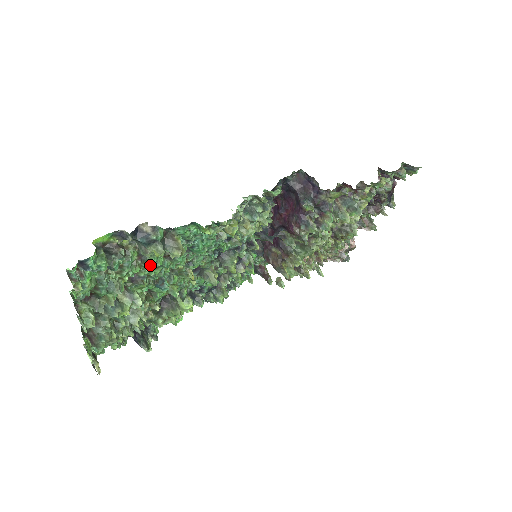
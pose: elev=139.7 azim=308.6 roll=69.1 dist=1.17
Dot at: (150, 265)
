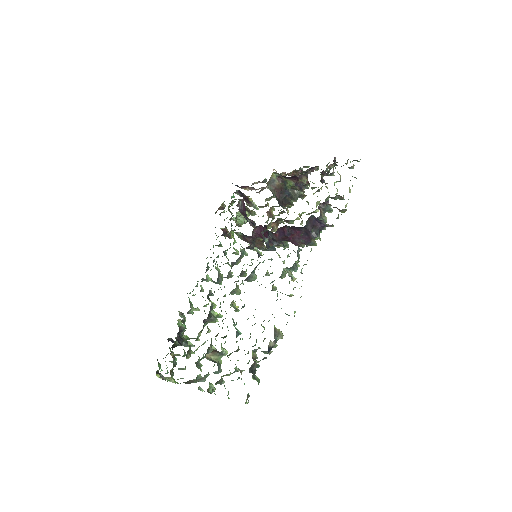
Dot at: occluded
